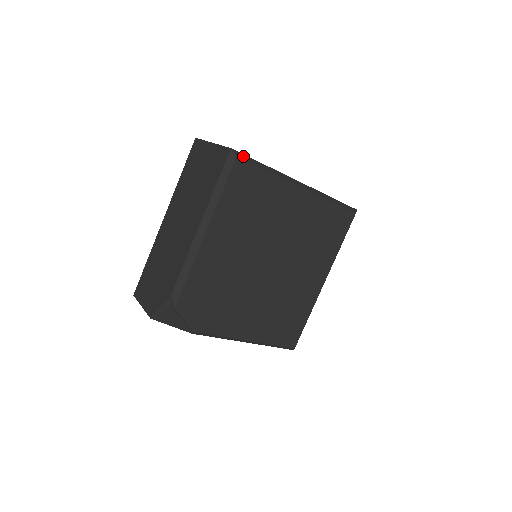
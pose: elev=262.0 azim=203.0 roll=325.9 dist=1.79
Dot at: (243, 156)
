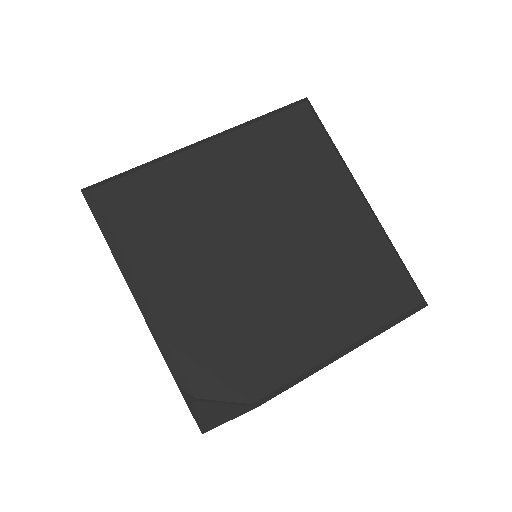
Dot at: (101, 183)
